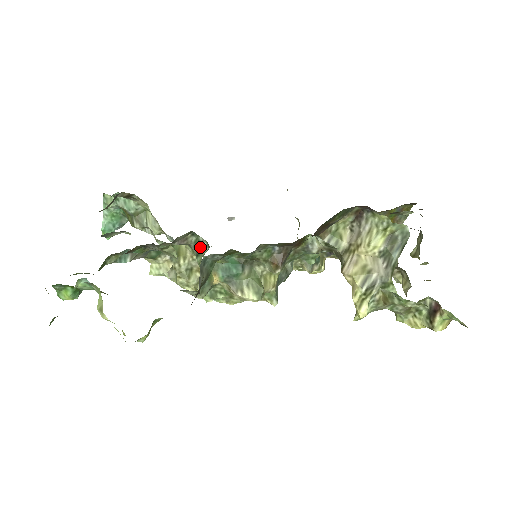
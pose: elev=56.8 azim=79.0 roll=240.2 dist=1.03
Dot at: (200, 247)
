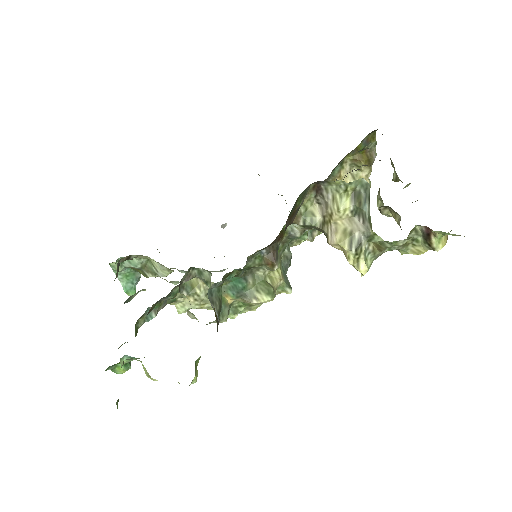
Dot at: (204, 276)
